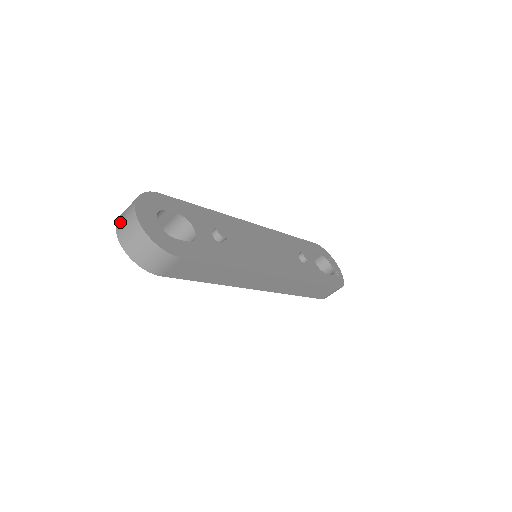
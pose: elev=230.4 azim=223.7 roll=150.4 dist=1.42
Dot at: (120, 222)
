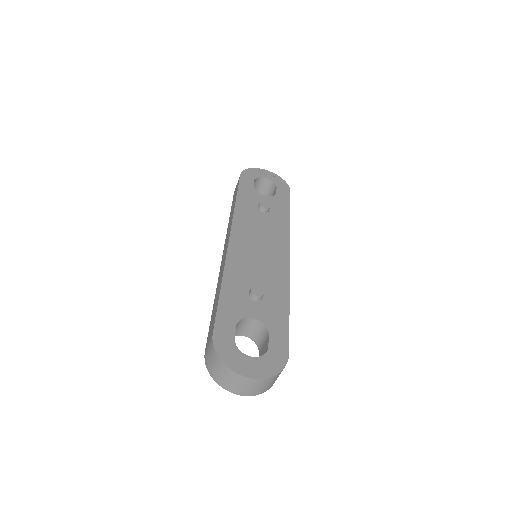
Dot at: (230, 387)
